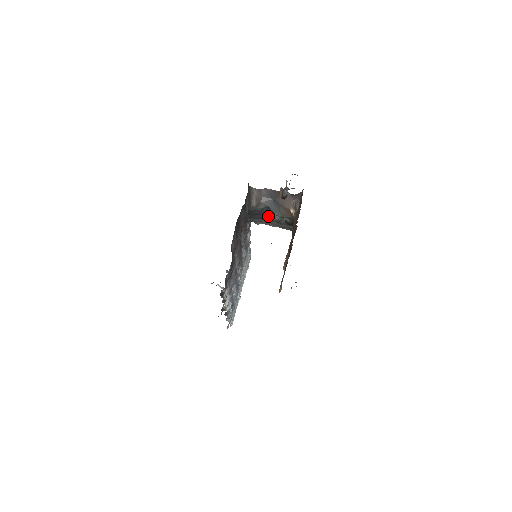
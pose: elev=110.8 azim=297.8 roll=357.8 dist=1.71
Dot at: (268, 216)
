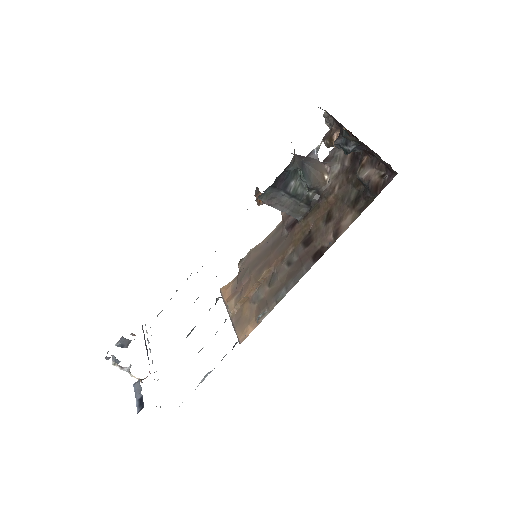
Dot at: (290, 187)
